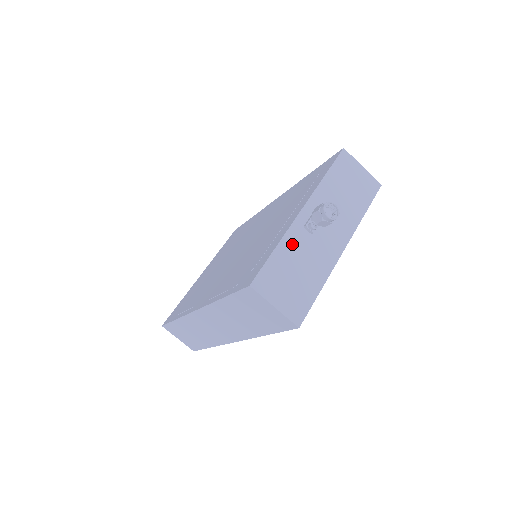
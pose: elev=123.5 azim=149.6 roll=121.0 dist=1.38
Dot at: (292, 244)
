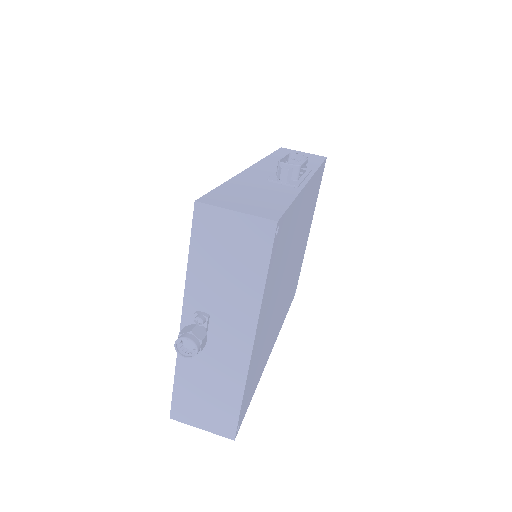
Dot at: (189, 365)
